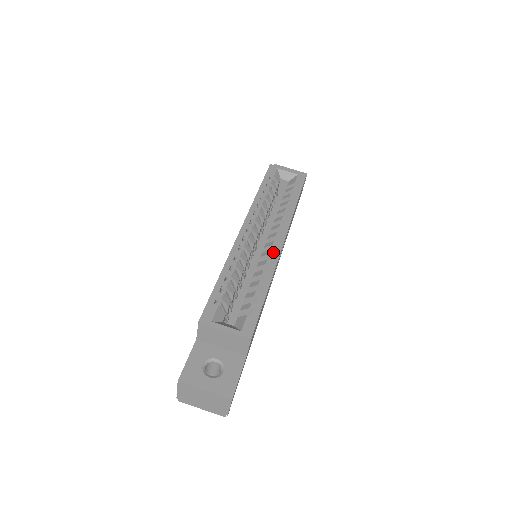
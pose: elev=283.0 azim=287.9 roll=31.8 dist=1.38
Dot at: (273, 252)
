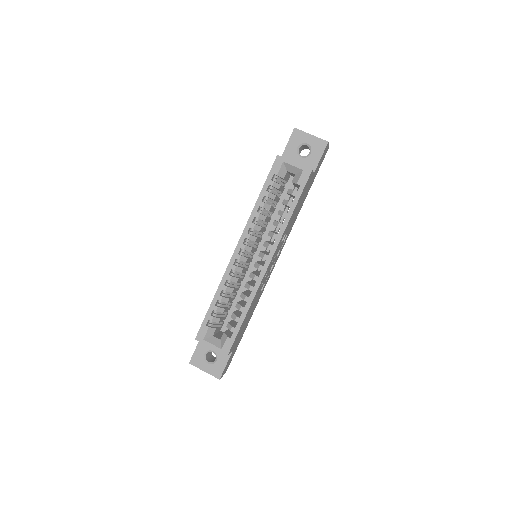
Dot at: (257, 278)
